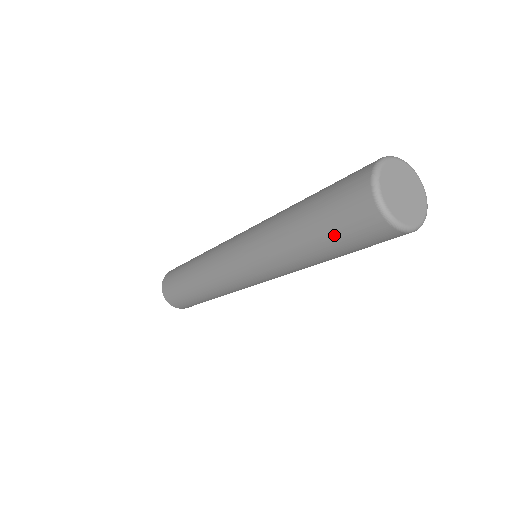
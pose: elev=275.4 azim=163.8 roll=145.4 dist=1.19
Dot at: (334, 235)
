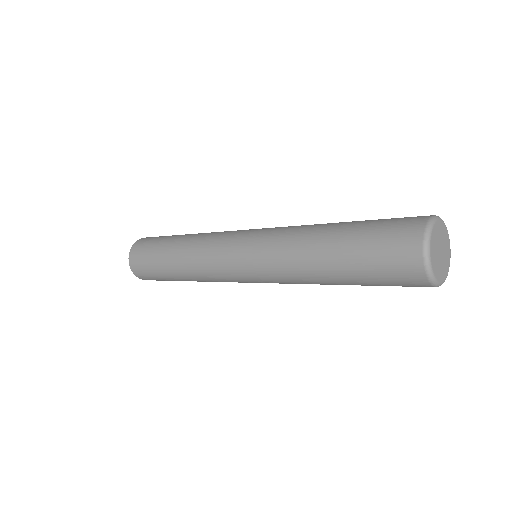
Dot at: (364, 247)
